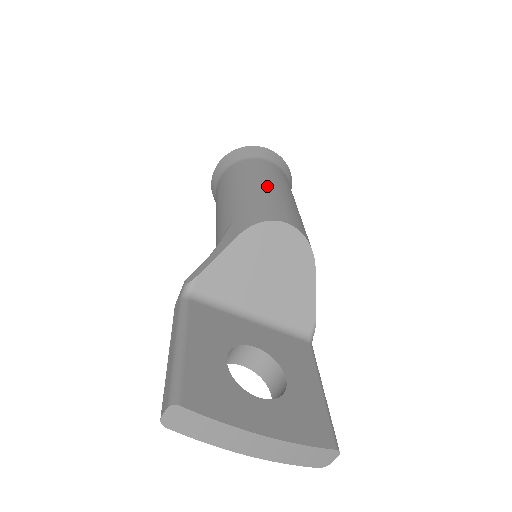
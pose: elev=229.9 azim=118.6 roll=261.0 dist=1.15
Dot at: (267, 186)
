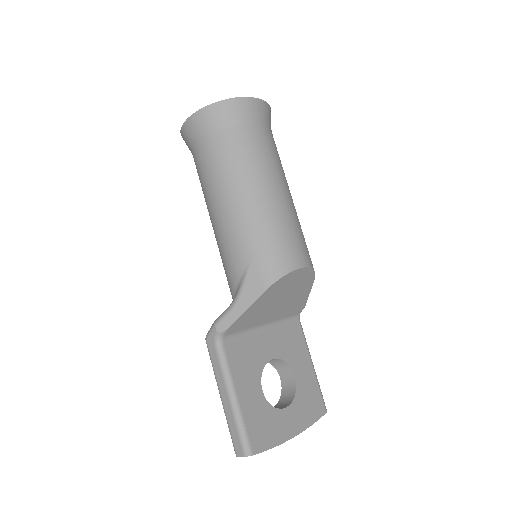
Dot at: (271, 198)
